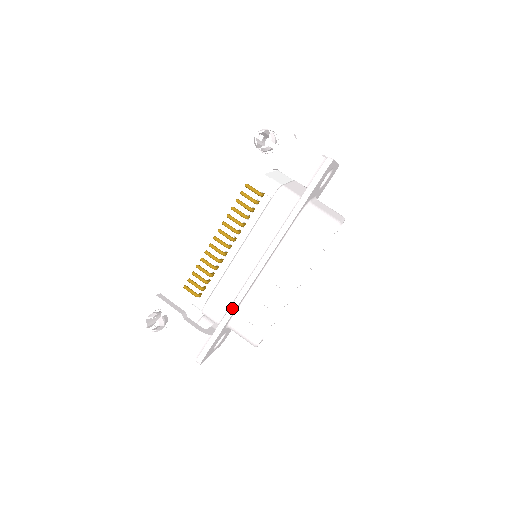
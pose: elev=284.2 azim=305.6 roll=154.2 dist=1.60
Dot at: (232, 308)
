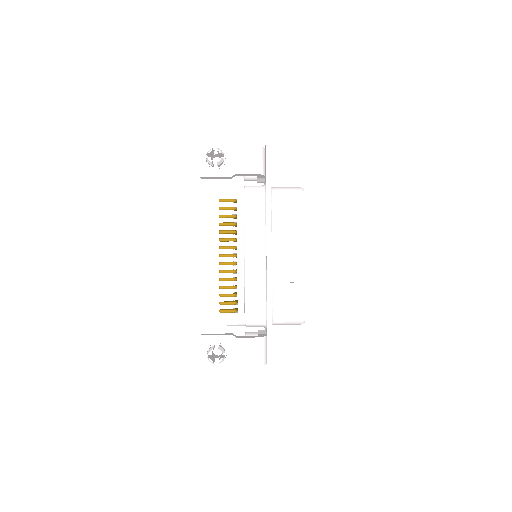
Dot at: (269, 300)
